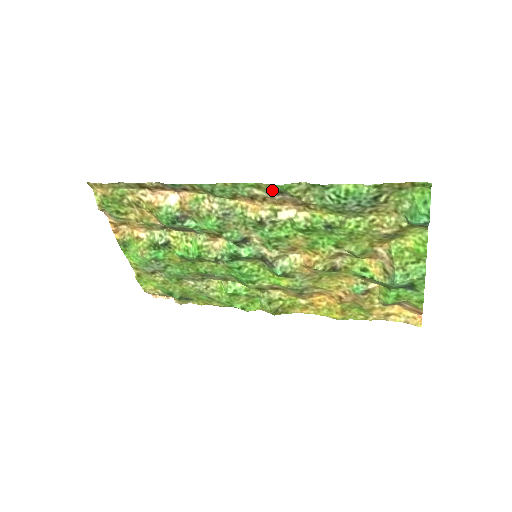
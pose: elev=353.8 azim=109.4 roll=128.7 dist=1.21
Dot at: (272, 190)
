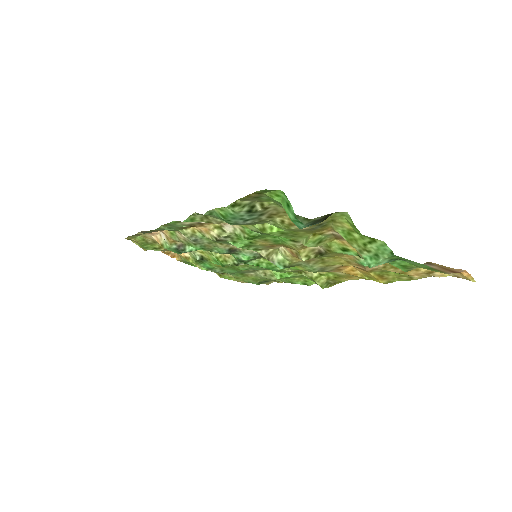
Dot at: occluded
